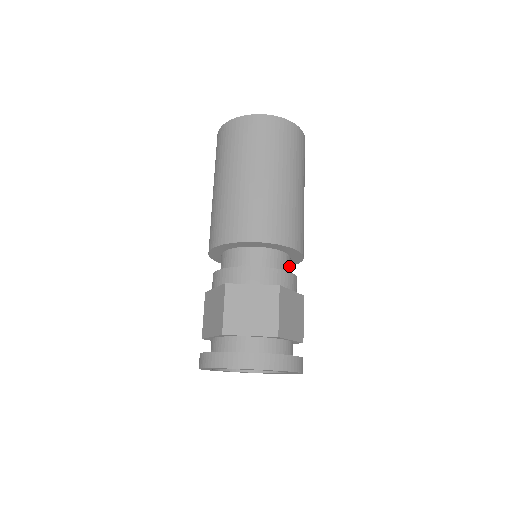
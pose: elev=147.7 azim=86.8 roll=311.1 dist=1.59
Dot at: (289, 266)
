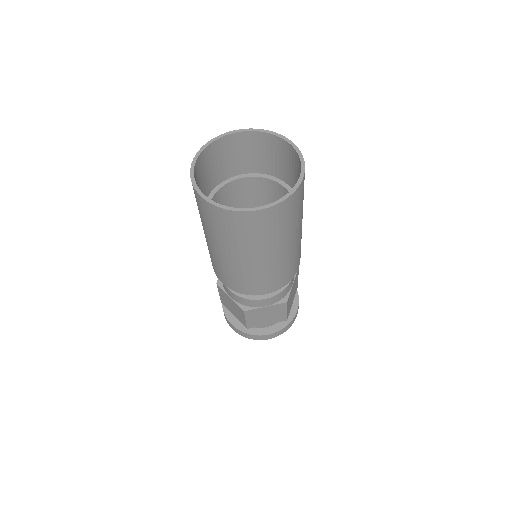
Dot at: occluded
